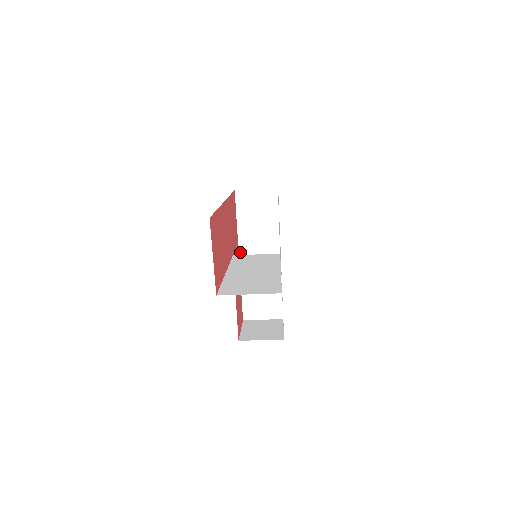
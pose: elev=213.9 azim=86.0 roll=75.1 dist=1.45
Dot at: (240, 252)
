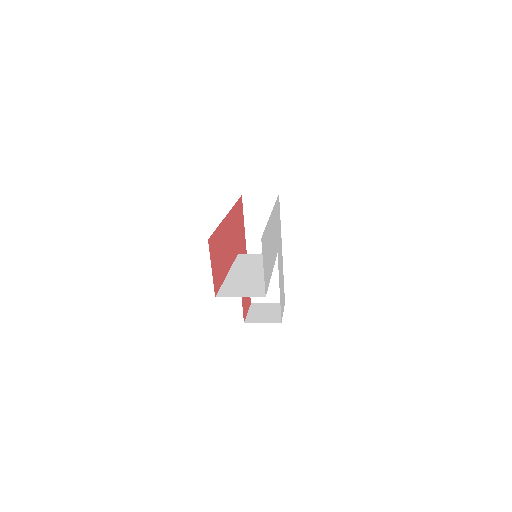
Dot at: (247, 247)
